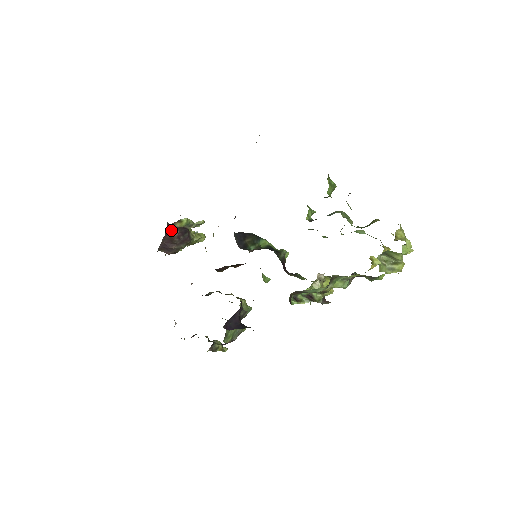
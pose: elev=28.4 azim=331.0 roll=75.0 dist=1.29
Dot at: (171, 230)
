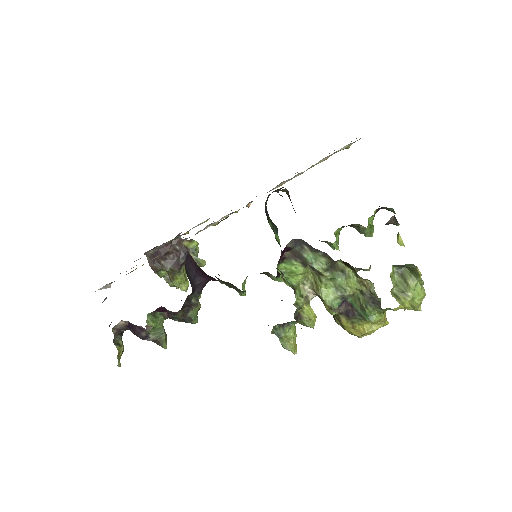
Dot at: (175, 244)
